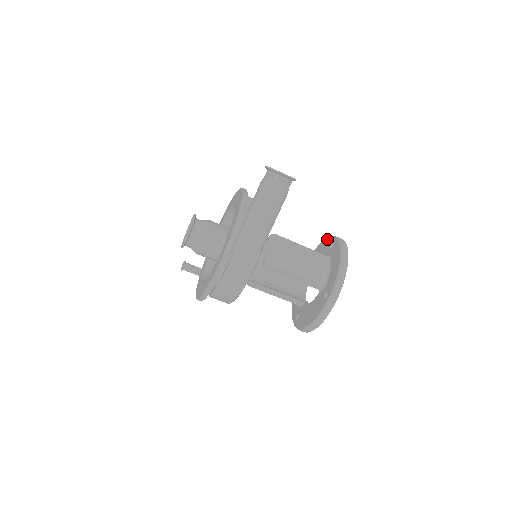
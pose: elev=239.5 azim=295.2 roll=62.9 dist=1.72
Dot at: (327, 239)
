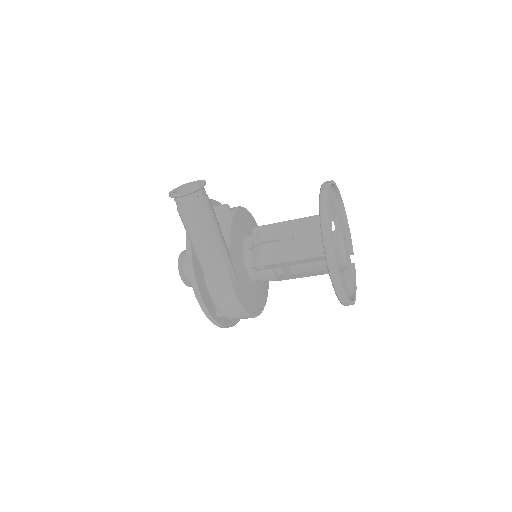
Dot at: occluded
